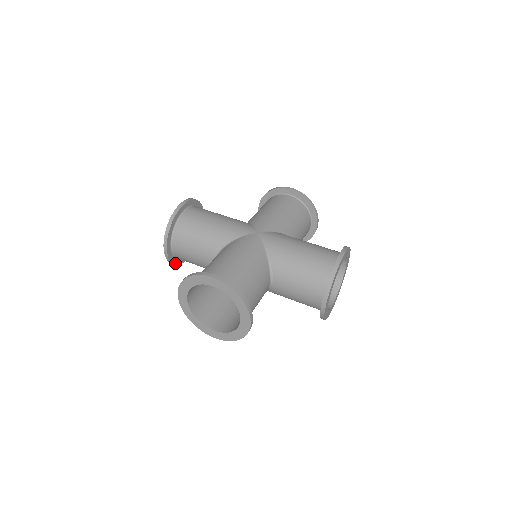
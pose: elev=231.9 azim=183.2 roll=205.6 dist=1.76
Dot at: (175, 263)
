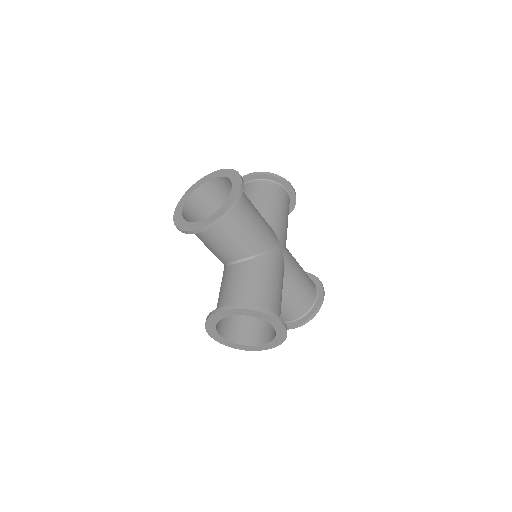
Dot at: occluded
